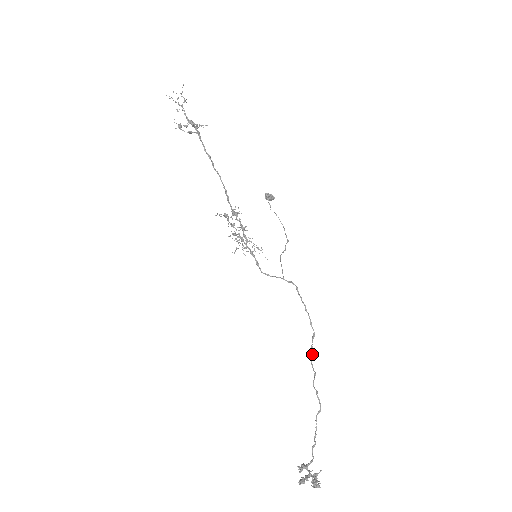
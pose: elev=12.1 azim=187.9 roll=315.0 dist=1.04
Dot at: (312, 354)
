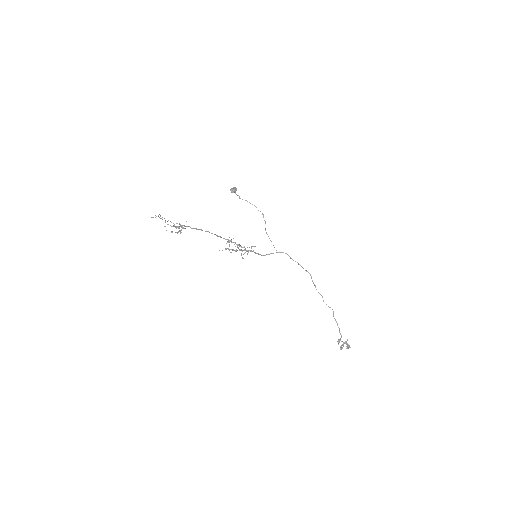
Dot at: (315, 287)
